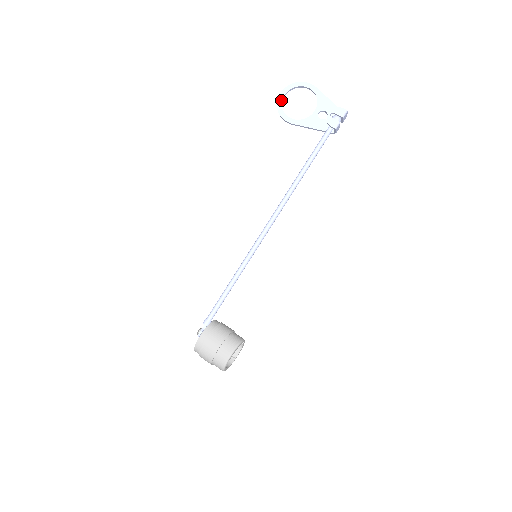
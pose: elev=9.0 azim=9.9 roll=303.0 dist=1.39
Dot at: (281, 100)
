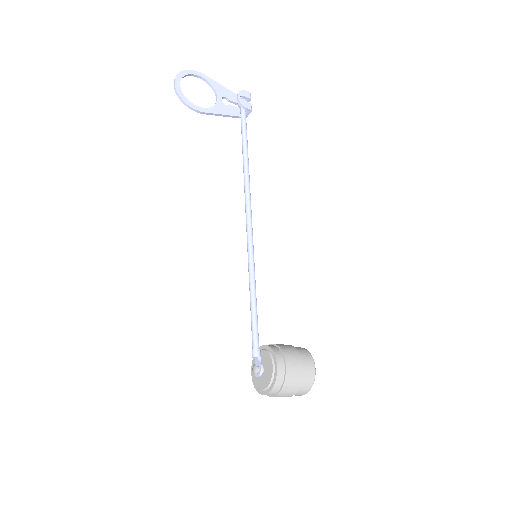
Dot at: (180, 89)
